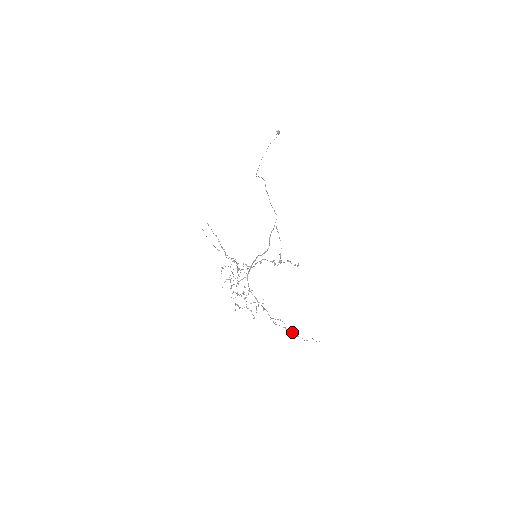
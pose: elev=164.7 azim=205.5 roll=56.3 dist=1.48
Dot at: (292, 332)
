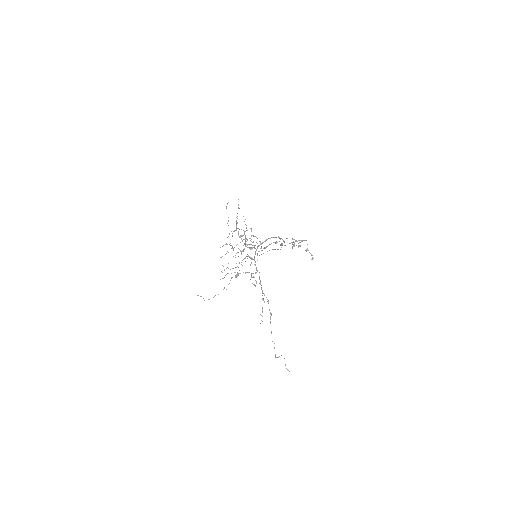
Dot at: (271, 331)
